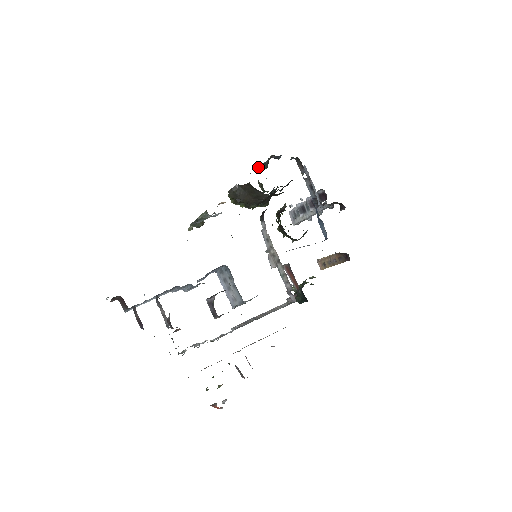
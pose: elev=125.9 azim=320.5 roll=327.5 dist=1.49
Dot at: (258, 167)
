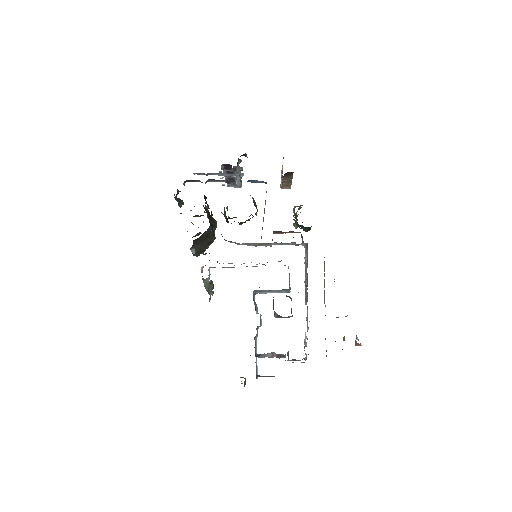
Dot at: occluded
